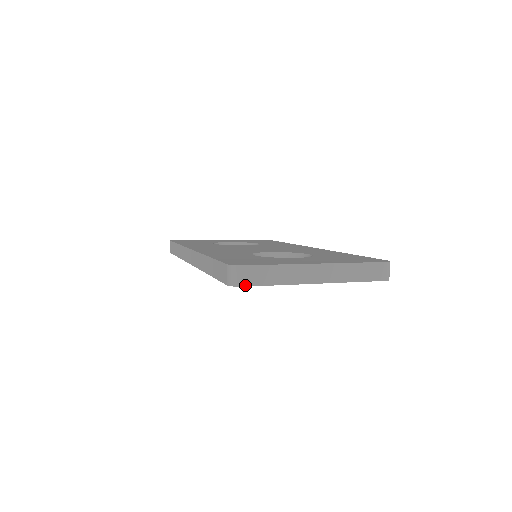
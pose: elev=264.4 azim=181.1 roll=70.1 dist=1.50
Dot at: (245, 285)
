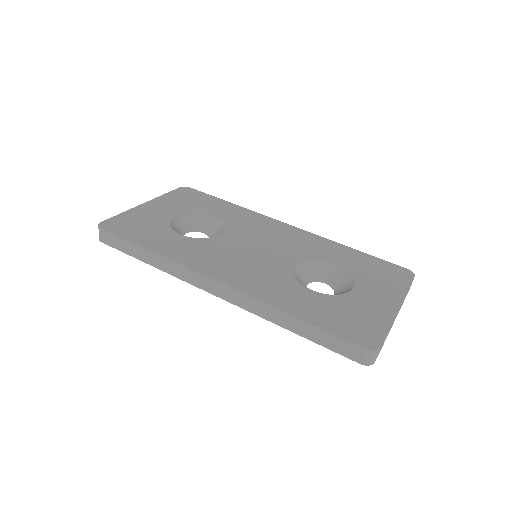
Dot at: occluded
